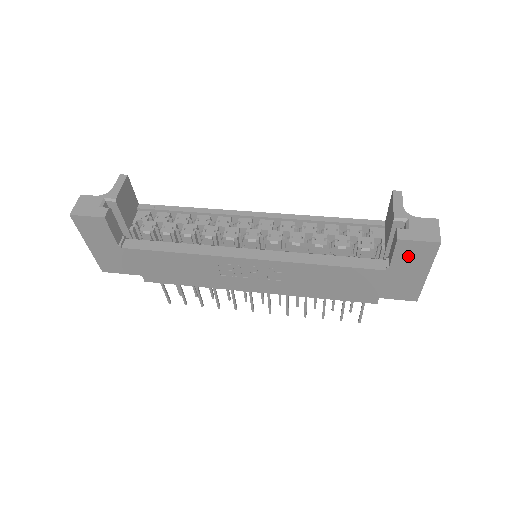
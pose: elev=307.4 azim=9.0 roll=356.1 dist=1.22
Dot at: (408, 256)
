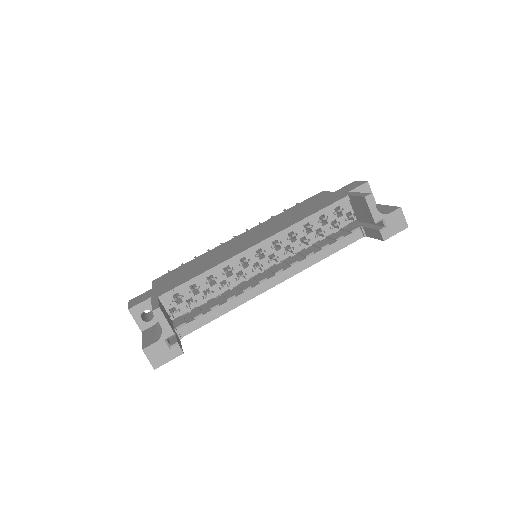
Dot at: occluded
